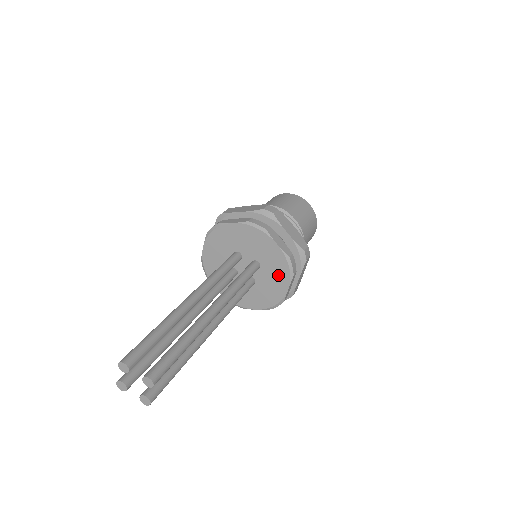
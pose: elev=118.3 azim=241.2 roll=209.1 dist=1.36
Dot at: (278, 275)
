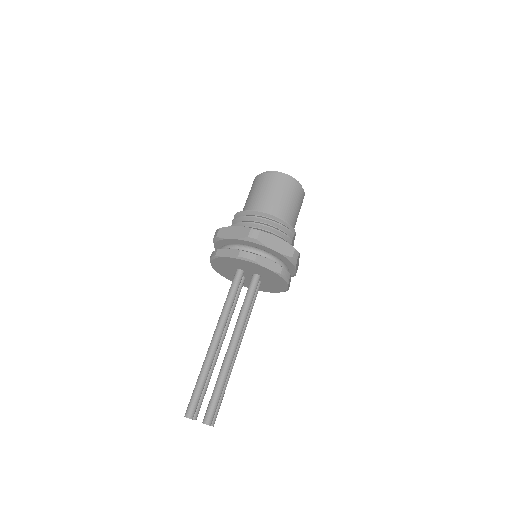
Dot at: (277, 281)
